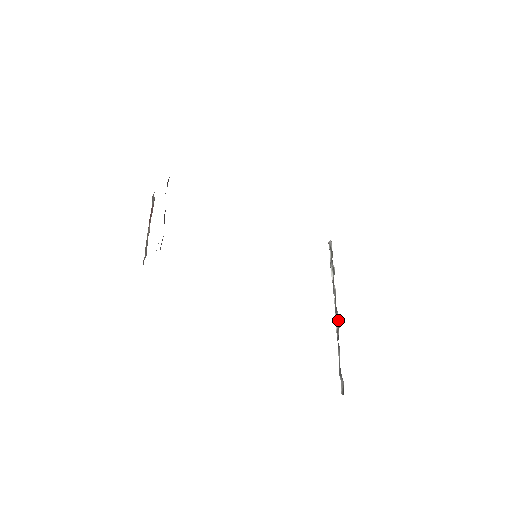
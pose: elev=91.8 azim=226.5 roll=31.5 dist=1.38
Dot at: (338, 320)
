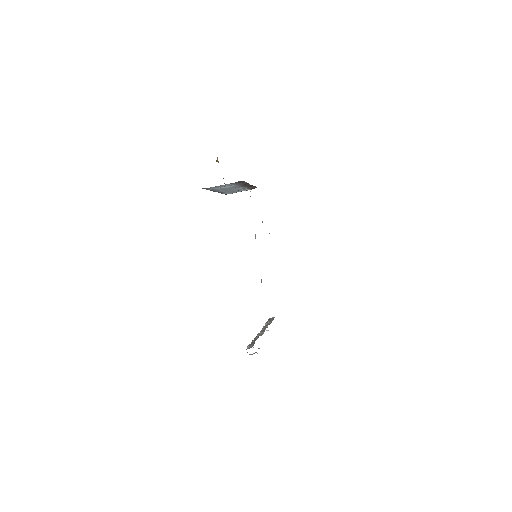
Dot at: (262, 333)
